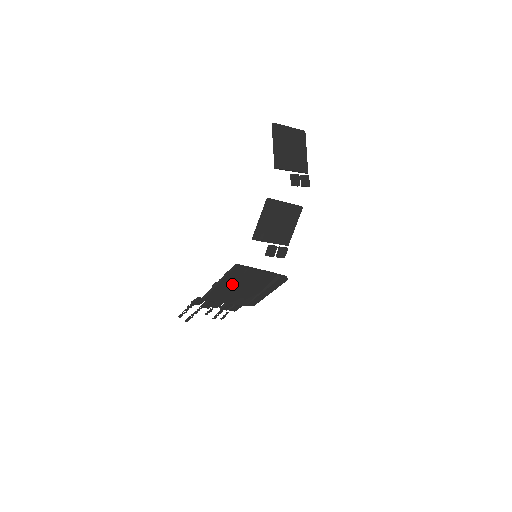
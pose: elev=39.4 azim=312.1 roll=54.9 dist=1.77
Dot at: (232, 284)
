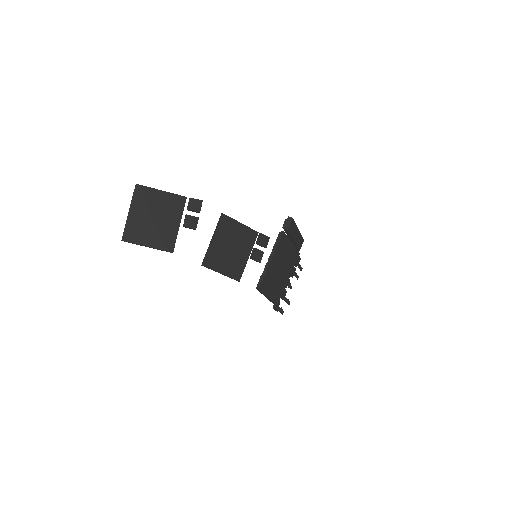
Dot at: (274, 283)
